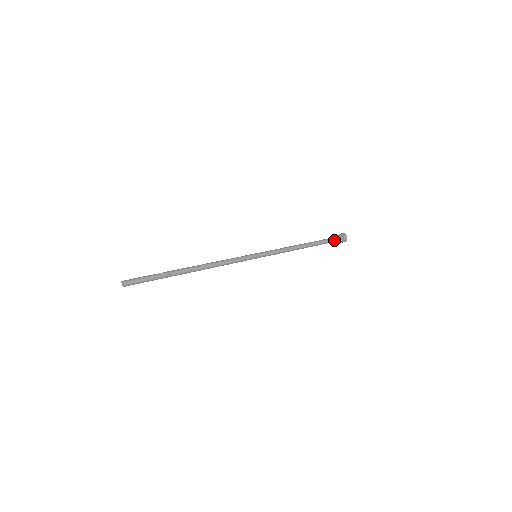
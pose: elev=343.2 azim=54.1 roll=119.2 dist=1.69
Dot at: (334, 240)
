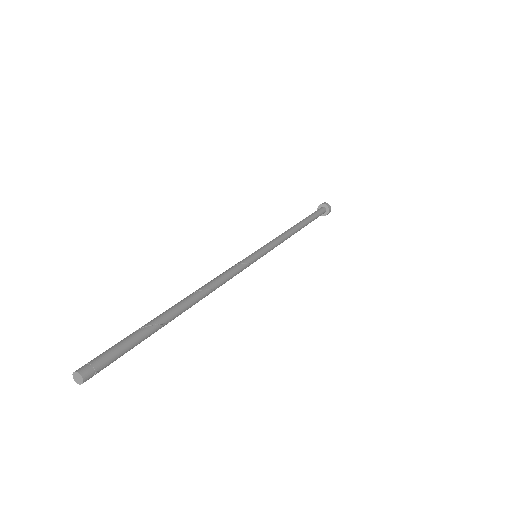
Dot at: (320, 212)
